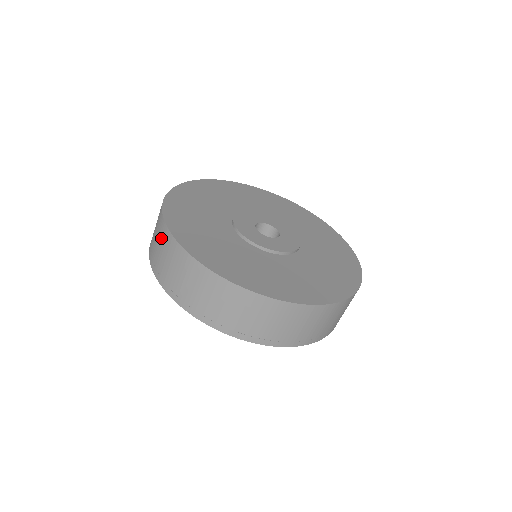
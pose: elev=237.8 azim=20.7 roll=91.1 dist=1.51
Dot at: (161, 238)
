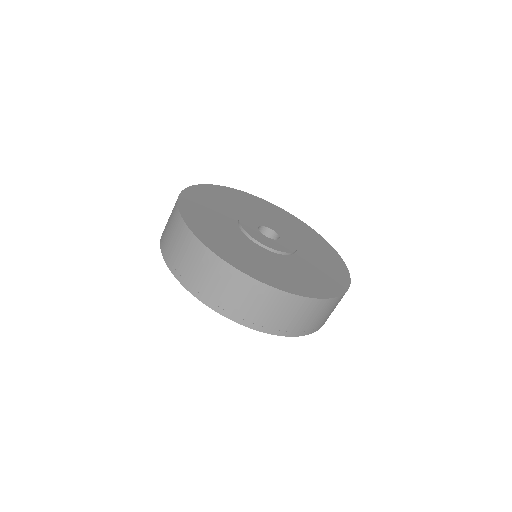
Dot at: (173, 224)
